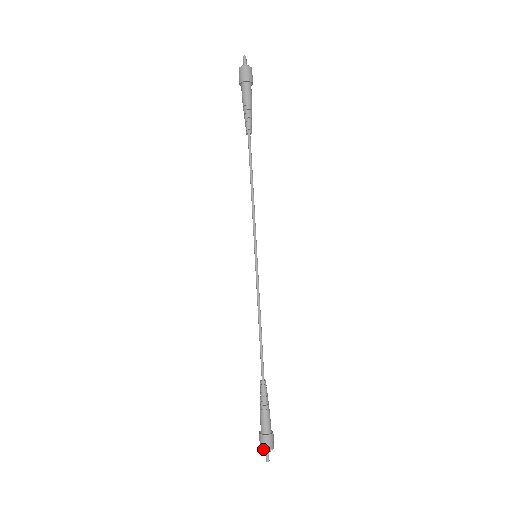
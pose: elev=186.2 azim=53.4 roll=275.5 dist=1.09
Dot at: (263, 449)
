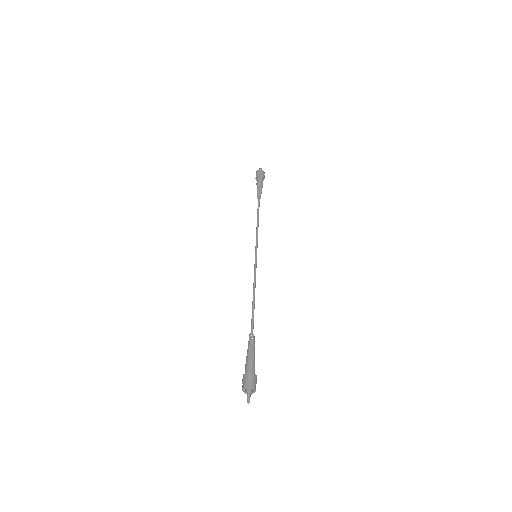
Dot at: (247, 385)
